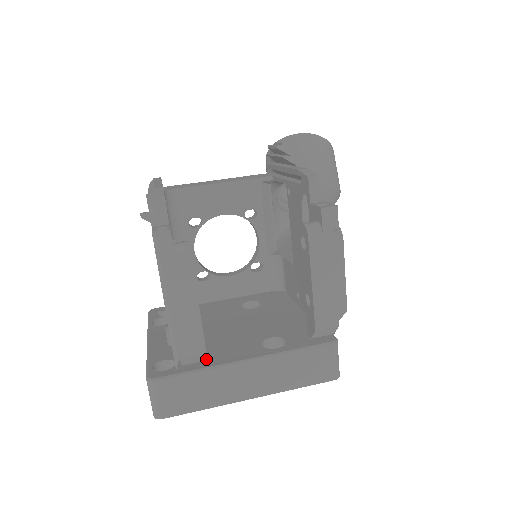
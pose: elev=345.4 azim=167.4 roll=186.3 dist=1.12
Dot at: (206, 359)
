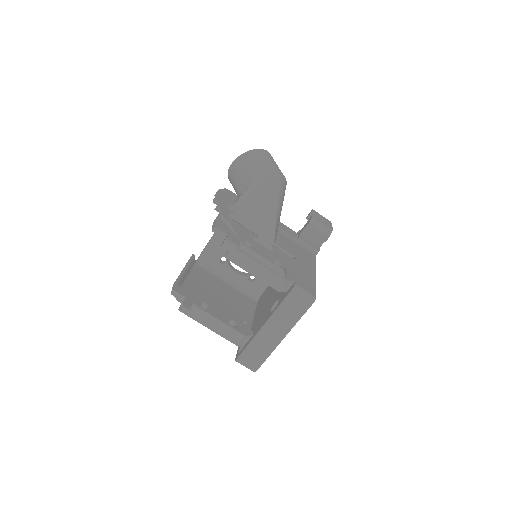
Dot at: (251, 335)
